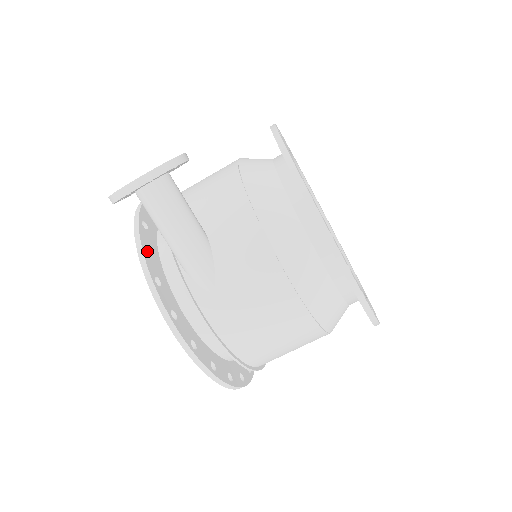
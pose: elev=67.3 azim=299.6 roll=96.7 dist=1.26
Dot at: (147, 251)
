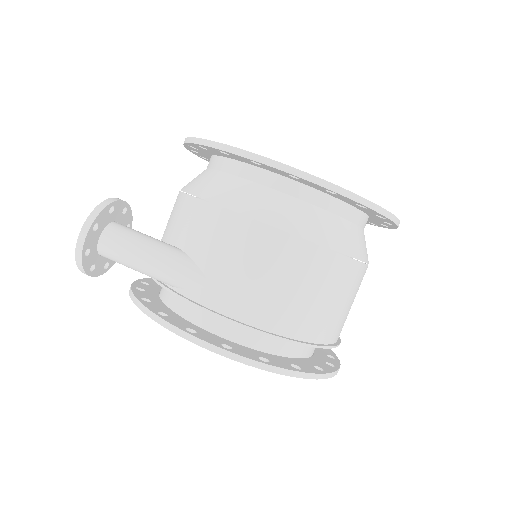
Dot at: occluded
